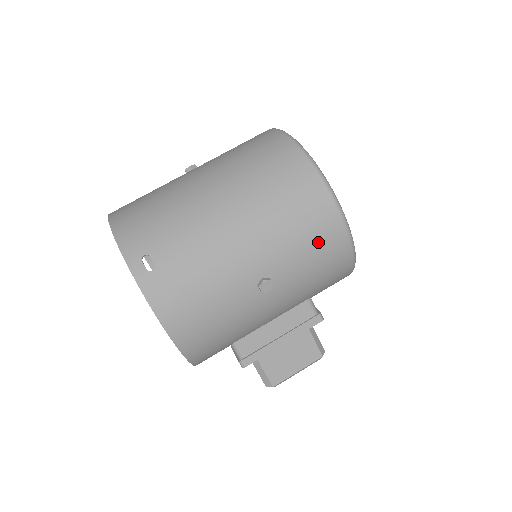
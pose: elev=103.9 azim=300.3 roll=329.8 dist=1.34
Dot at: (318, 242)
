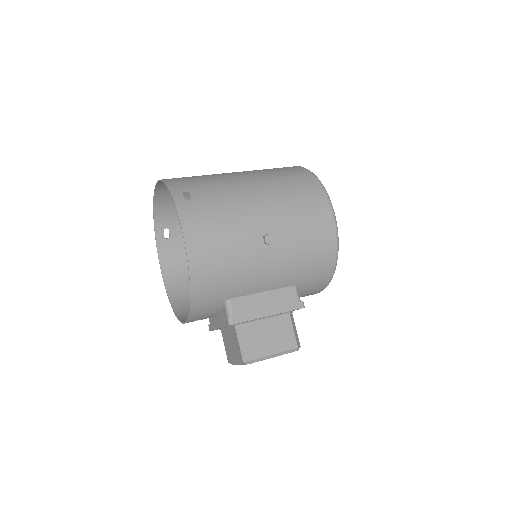
Dot at: (313, 223)
